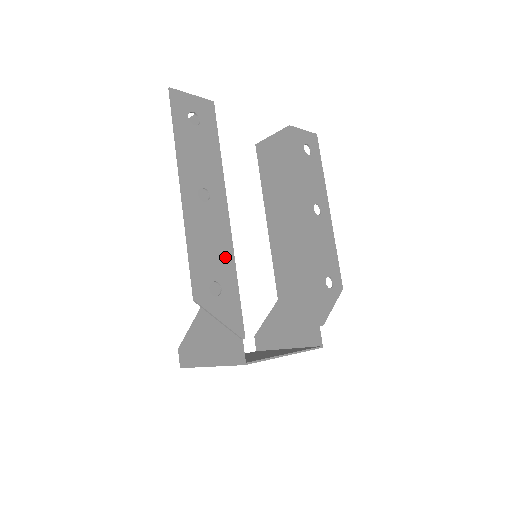
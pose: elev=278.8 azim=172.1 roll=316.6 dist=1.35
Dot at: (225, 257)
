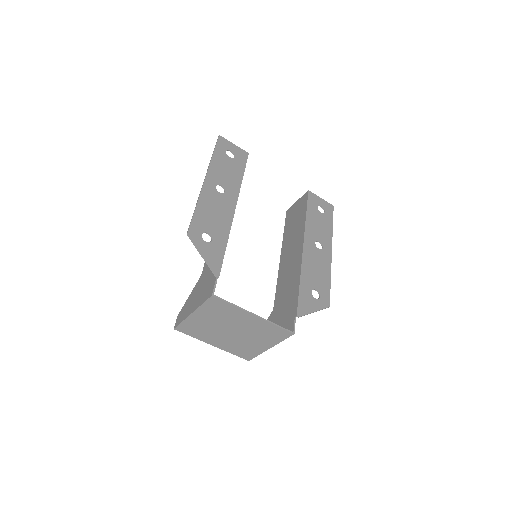
Dot at: (223, 226)
